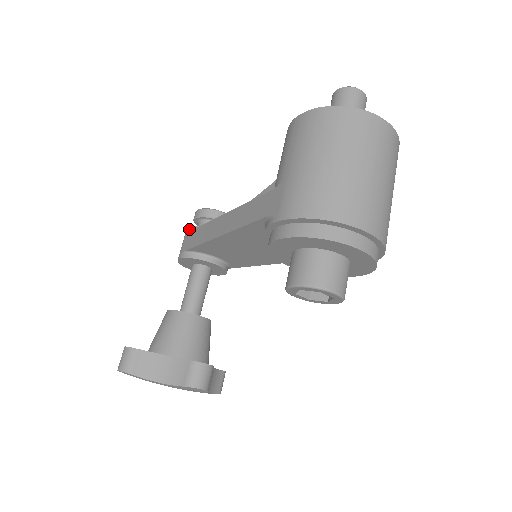
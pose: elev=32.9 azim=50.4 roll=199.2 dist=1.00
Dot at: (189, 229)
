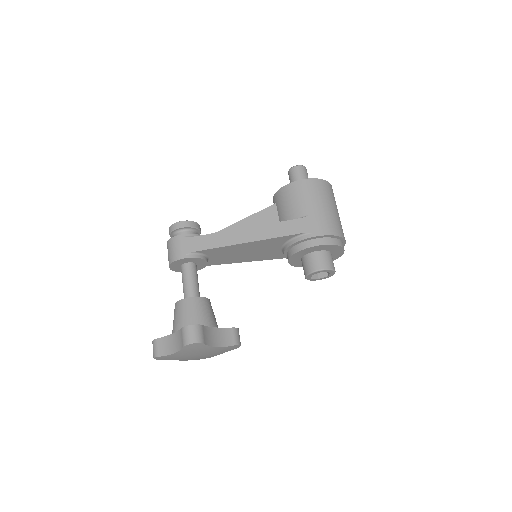
Dot at: (185, 236)
